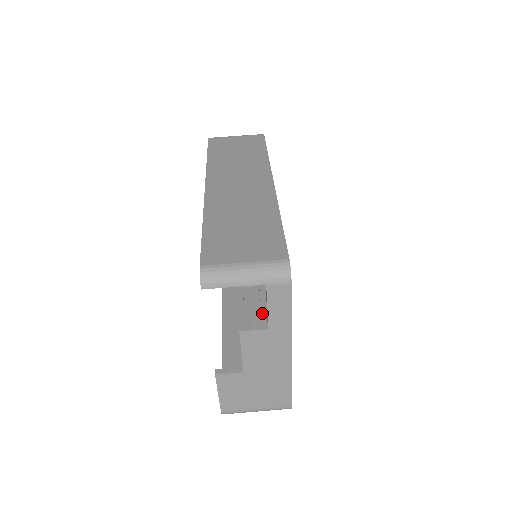
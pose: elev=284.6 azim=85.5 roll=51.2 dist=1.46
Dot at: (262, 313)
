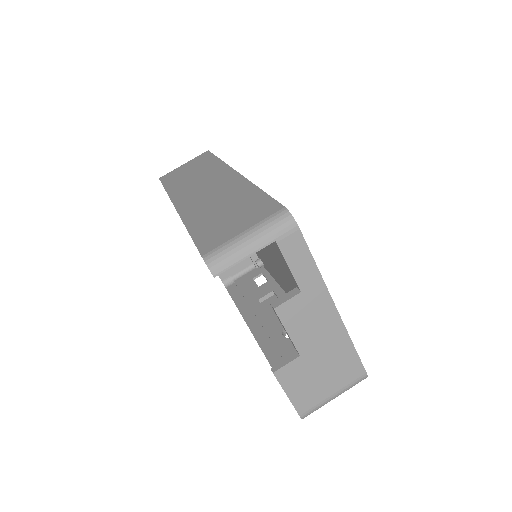
Dot at: occluded
